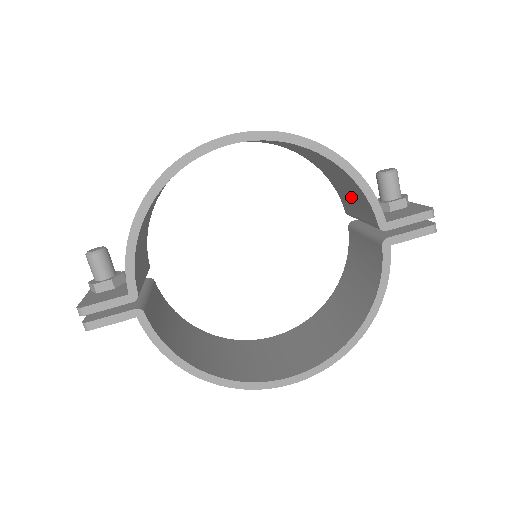
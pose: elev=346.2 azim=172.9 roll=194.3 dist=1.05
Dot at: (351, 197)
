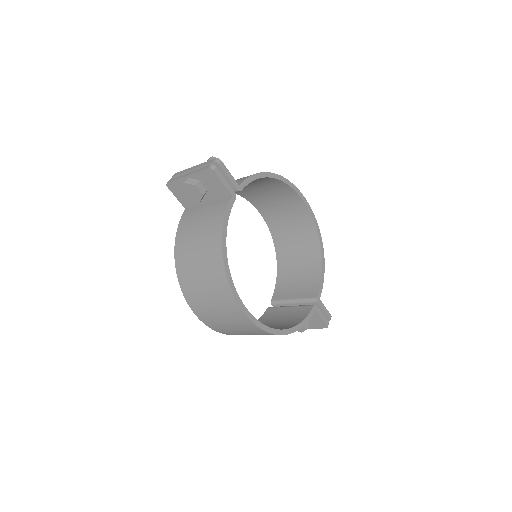
Dot at: (296, 286)
